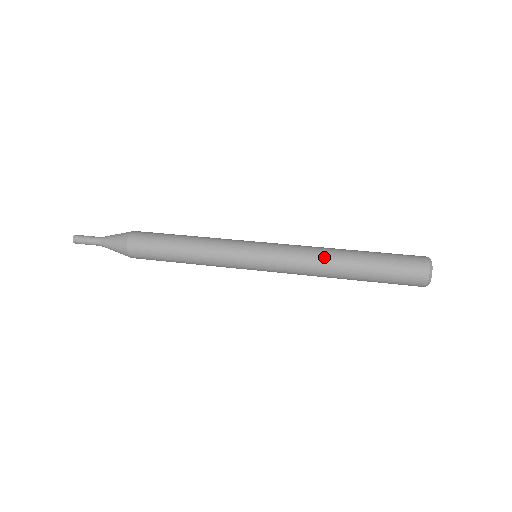
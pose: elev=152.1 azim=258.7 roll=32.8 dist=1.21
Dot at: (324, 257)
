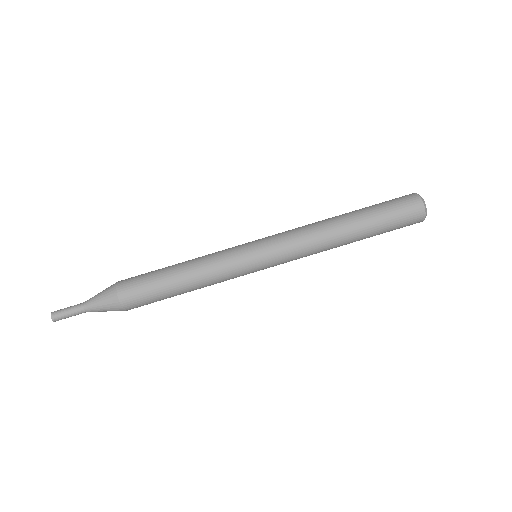
Dot at: (329, 249)
